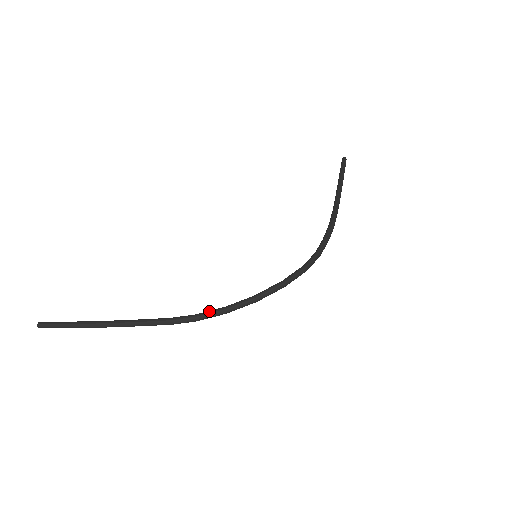
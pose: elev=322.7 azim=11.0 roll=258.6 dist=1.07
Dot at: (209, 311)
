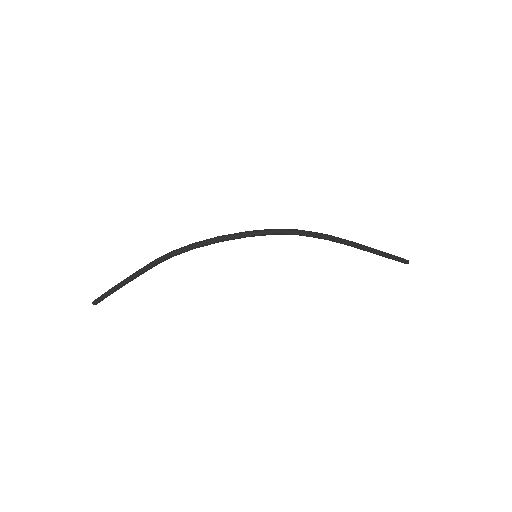
Dot at: (183, 247)
